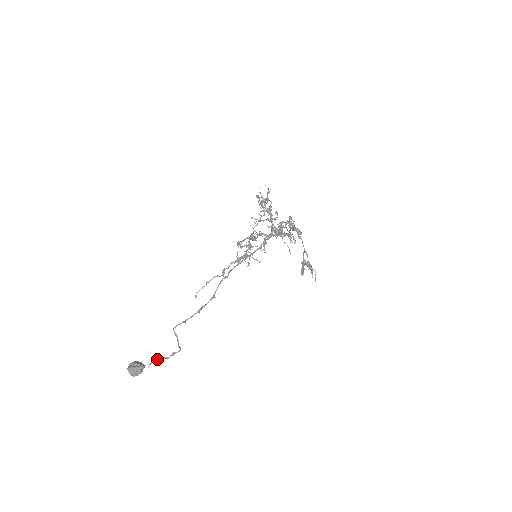
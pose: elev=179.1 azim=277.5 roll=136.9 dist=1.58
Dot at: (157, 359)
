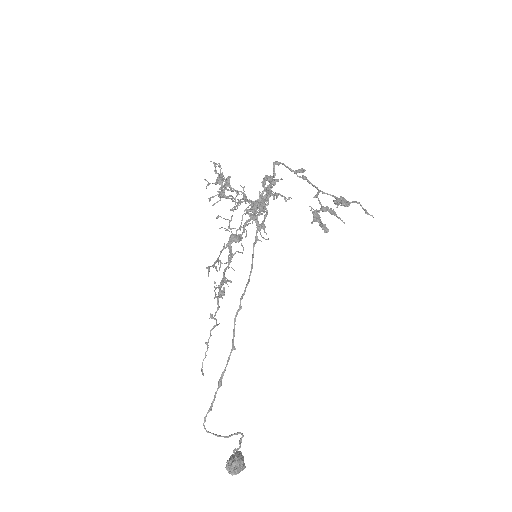
Dot at: occluded
